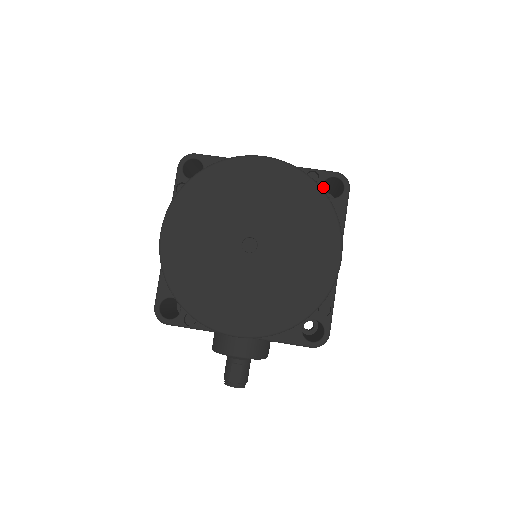
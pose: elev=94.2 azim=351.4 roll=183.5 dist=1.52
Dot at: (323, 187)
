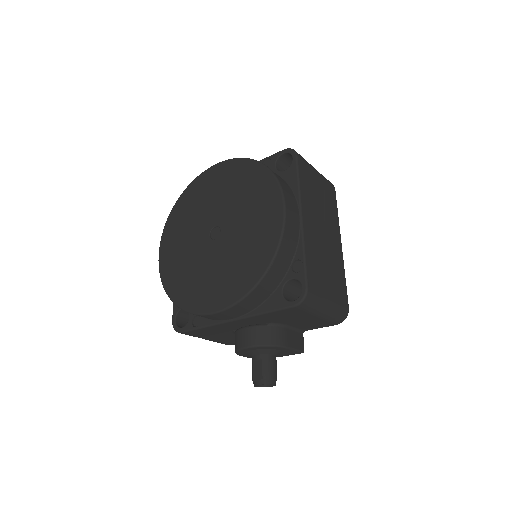
Dot at: occluded
